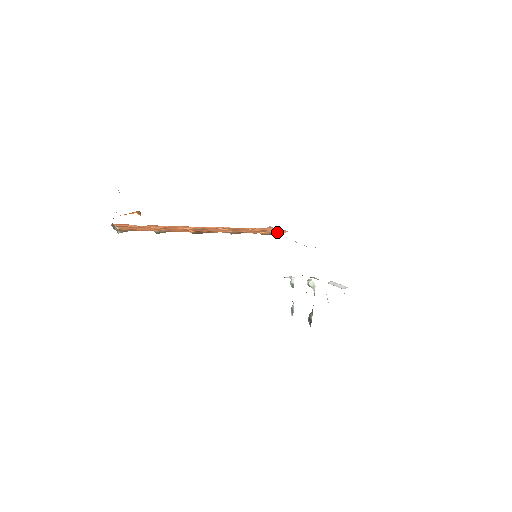
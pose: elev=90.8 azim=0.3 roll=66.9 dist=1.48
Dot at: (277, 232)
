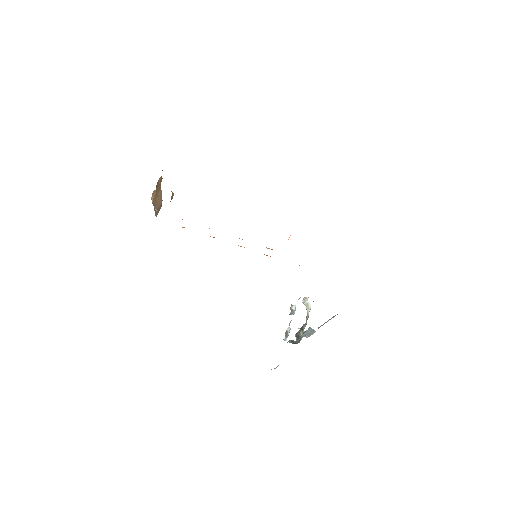
Dot at: occluded
